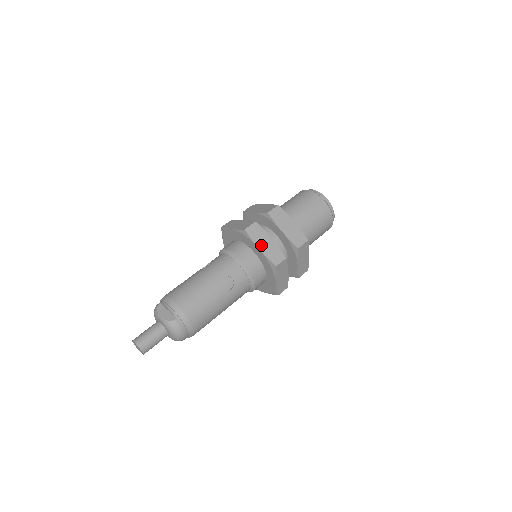
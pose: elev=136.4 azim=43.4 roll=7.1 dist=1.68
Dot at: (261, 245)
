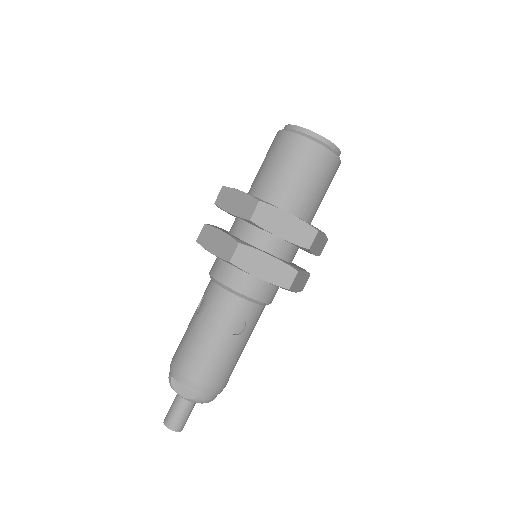
Dot at: (259, 272)
